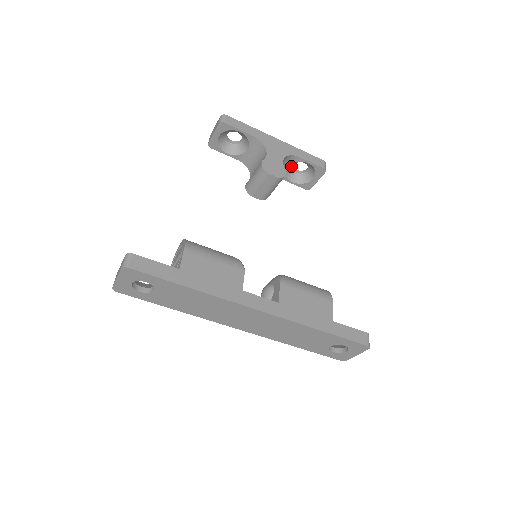
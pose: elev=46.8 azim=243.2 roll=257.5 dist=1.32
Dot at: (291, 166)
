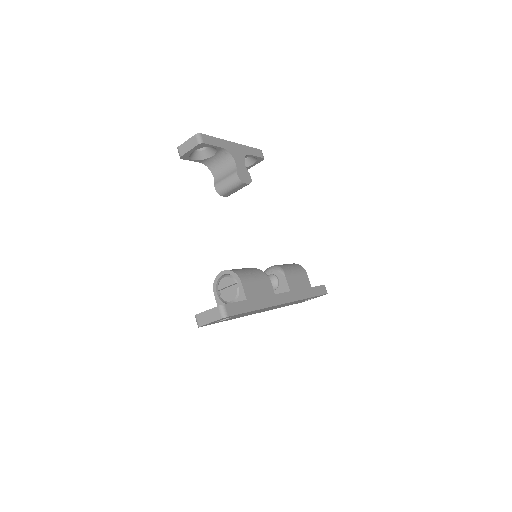
Dot at: occluded
